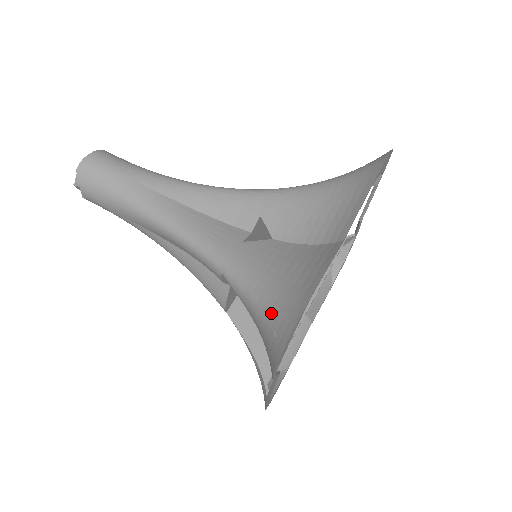
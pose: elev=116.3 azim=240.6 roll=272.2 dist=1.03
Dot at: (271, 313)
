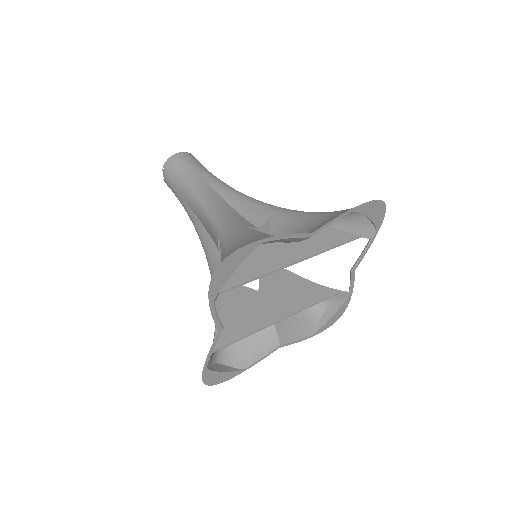
Dot at: (232, 251)
